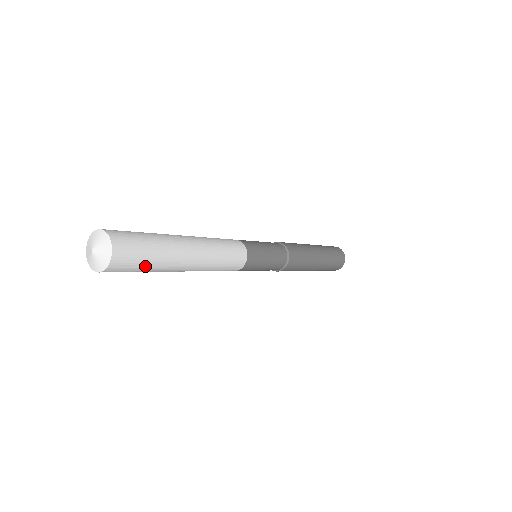
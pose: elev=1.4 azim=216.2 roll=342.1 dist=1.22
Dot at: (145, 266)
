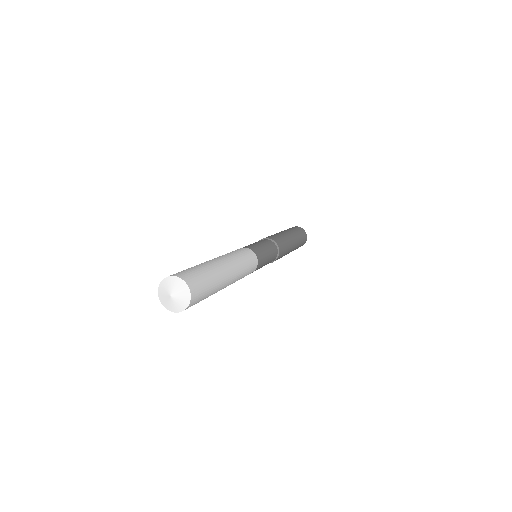
Dot at: (204, 298)
